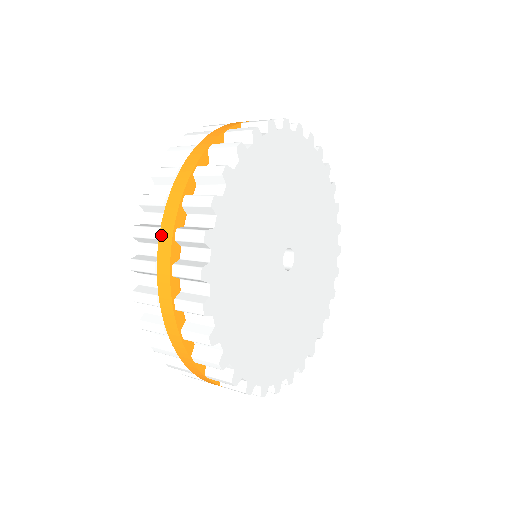
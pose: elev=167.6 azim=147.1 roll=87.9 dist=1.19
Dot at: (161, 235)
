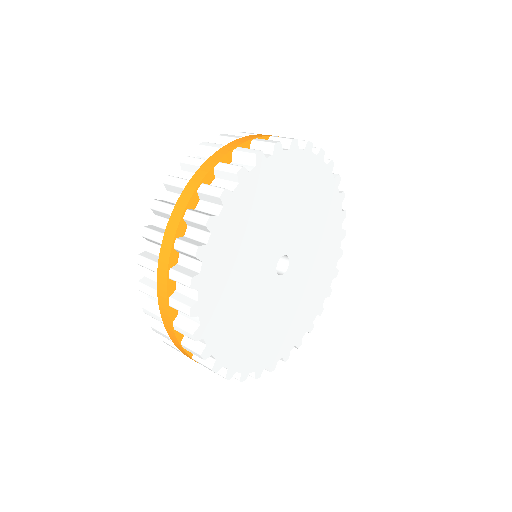
Dot at: (159, 271)
